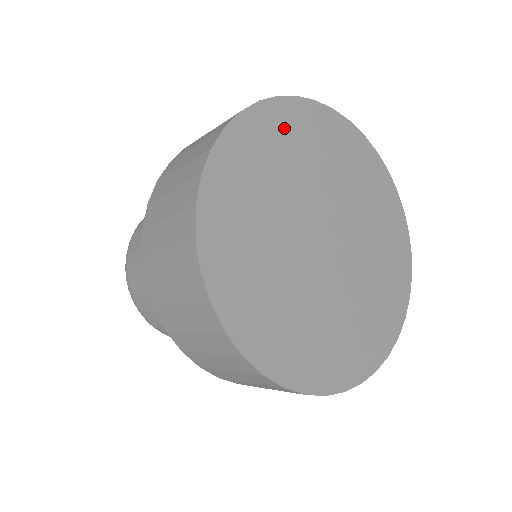
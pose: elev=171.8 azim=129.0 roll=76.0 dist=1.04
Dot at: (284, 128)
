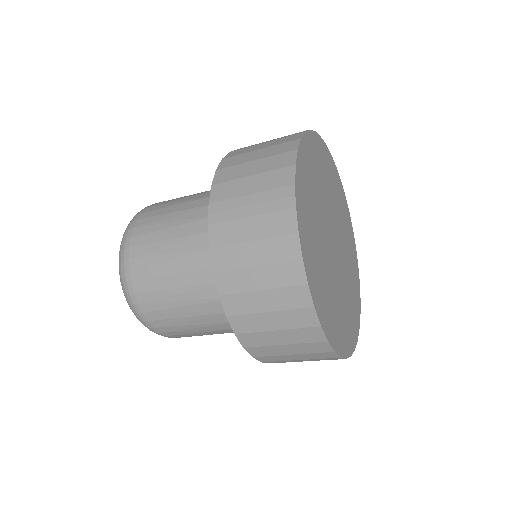
Dot at: (322, 157)
